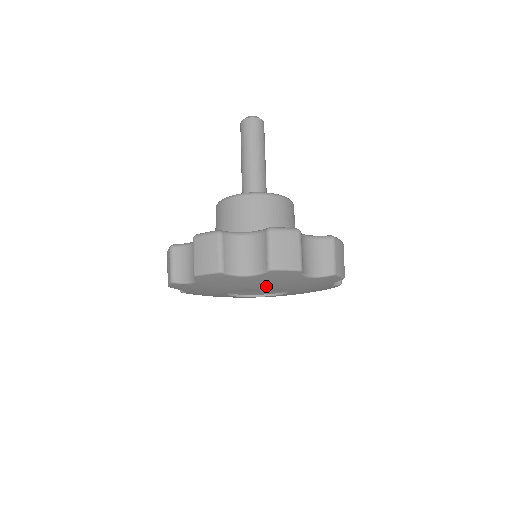
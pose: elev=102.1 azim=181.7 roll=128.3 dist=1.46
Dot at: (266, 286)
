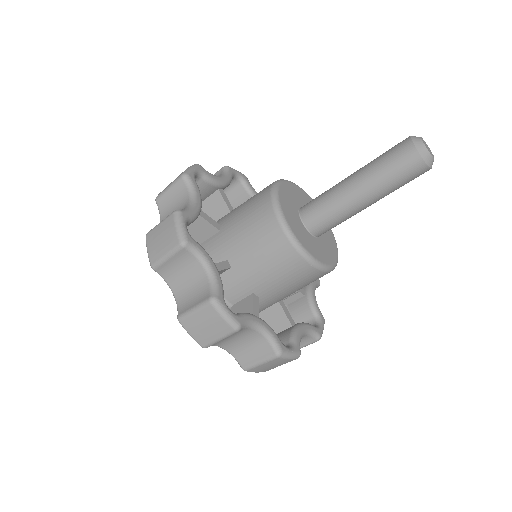
Dot at: occluded
